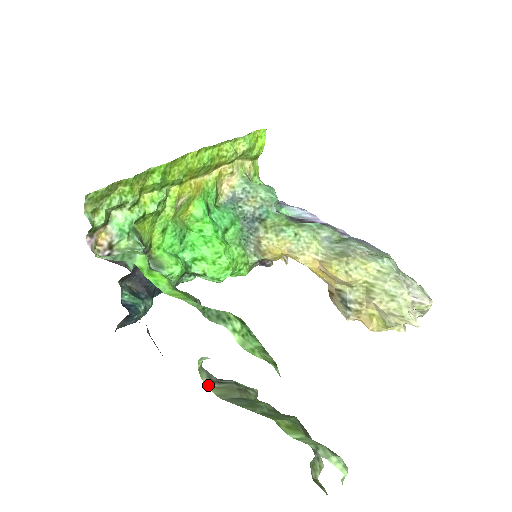
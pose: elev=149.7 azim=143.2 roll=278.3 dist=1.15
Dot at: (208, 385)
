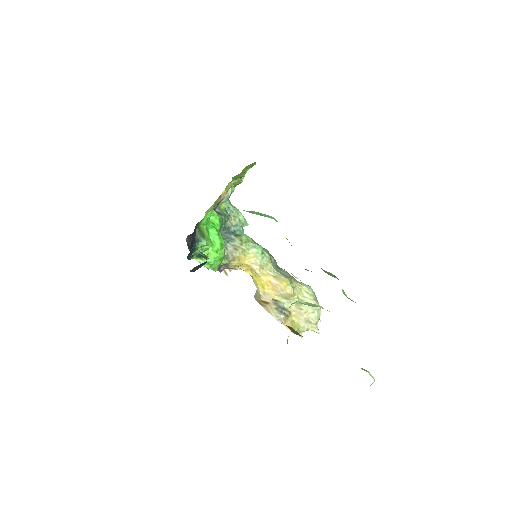
Dot at: occluded
